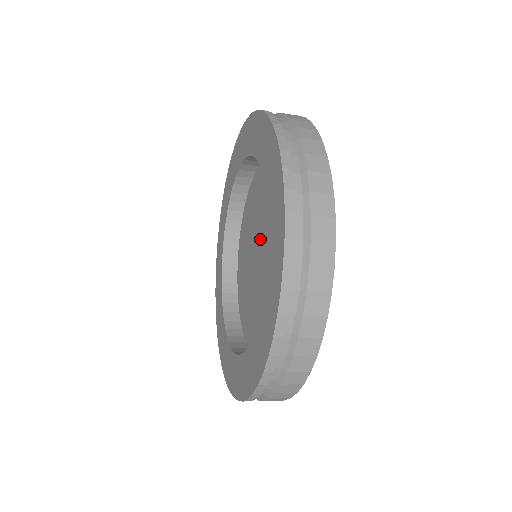
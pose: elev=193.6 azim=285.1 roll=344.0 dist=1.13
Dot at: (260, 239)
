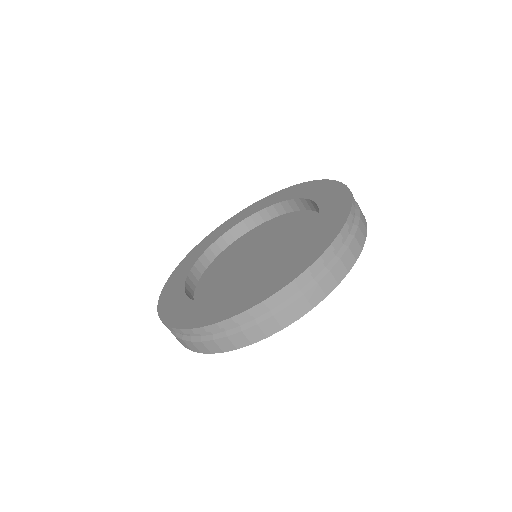
Dot at: (269, 250)
